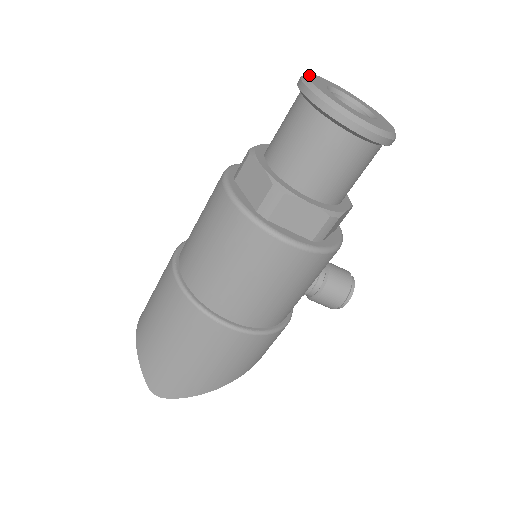
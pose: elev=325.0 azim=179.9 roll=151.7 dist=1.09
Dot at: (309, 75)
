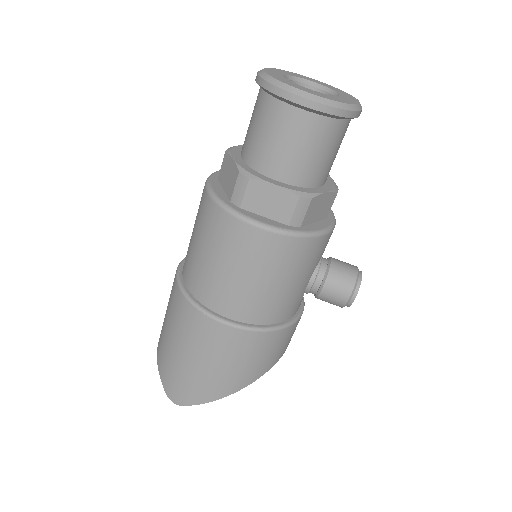
Dot at: (268, 68)
